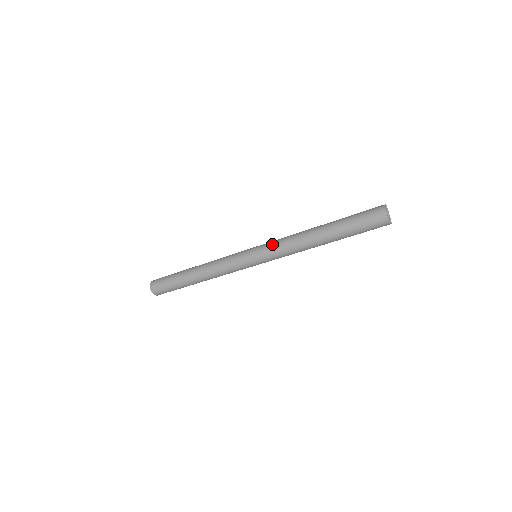
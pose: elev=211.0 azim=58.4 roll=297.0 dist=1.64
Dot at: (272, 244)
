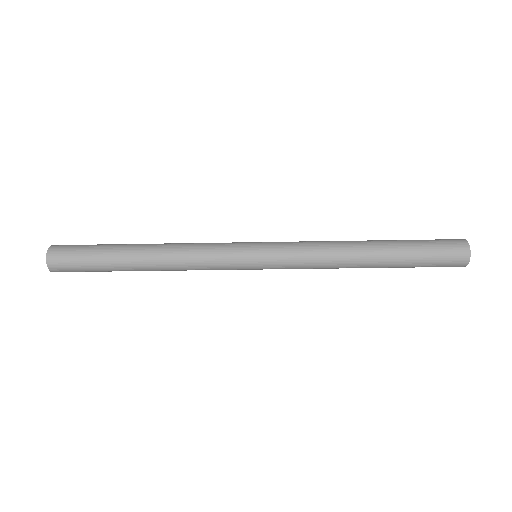
Dot at: (293, 249)
